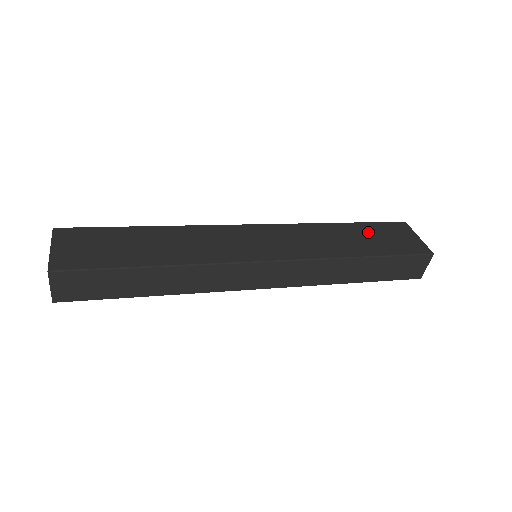
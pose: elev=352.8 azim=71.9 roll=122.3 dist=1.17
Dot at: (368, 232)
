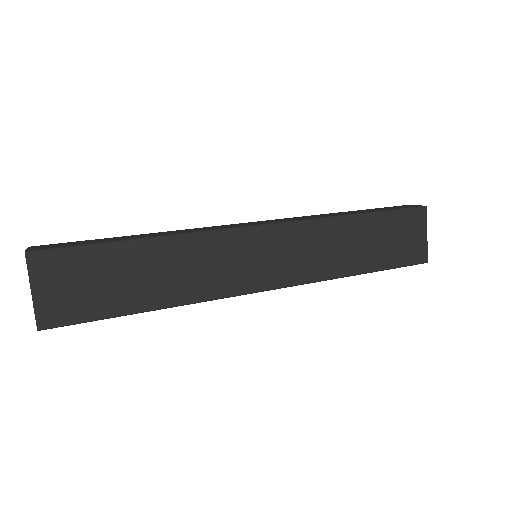
Dot at: (381, 231)
